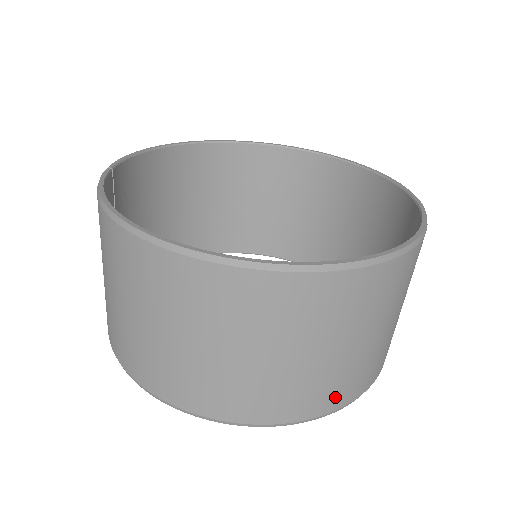
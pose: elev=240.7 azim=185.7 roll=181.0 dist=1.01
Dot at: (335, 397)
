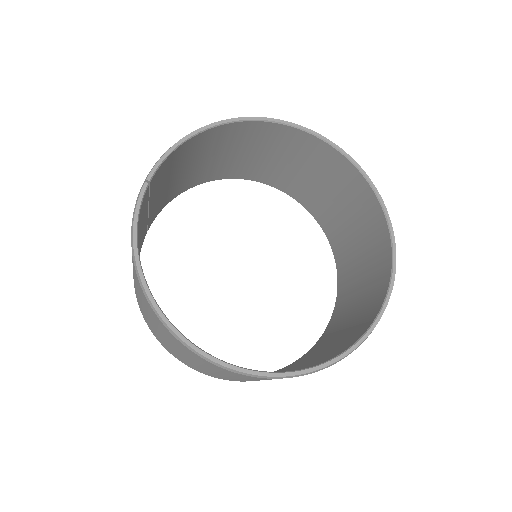
Dot at: occluded
